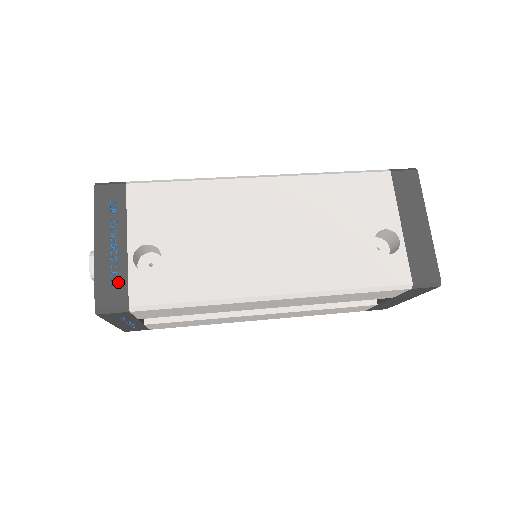
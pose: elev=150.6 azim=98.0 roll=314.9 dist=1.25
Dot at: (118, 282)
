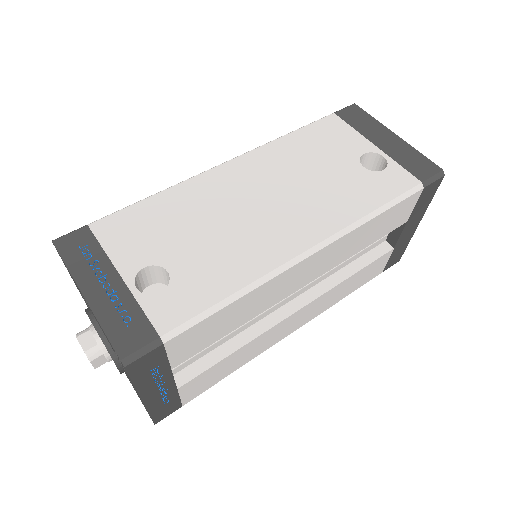
Dot at: (132, 318)
